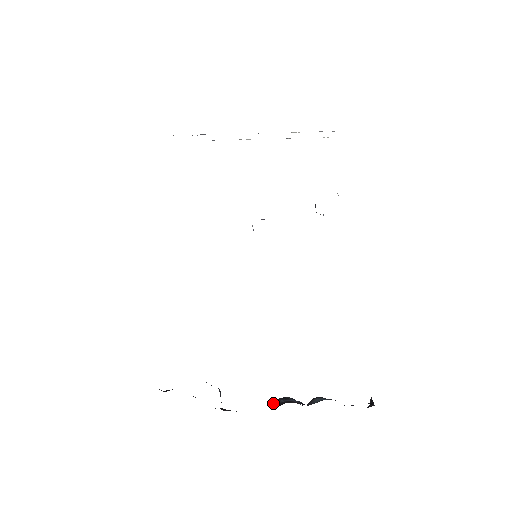
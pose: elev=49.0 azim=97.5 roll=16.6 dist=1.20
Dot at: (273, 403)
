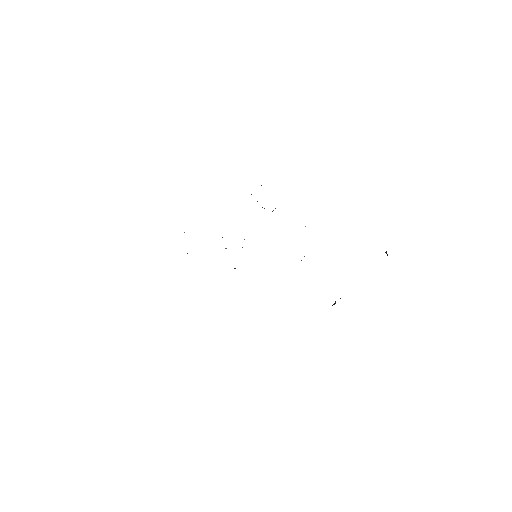
Dot at: (334, 304)
